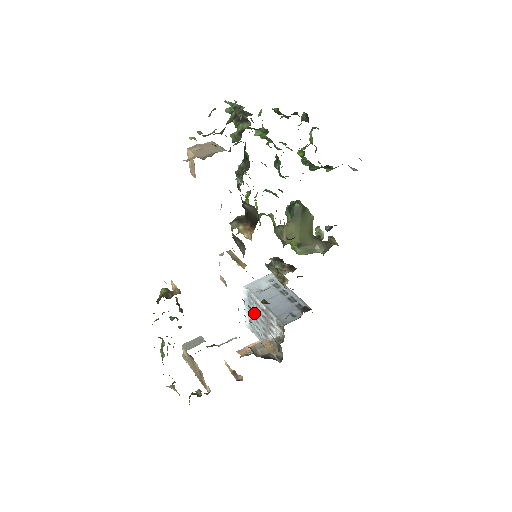
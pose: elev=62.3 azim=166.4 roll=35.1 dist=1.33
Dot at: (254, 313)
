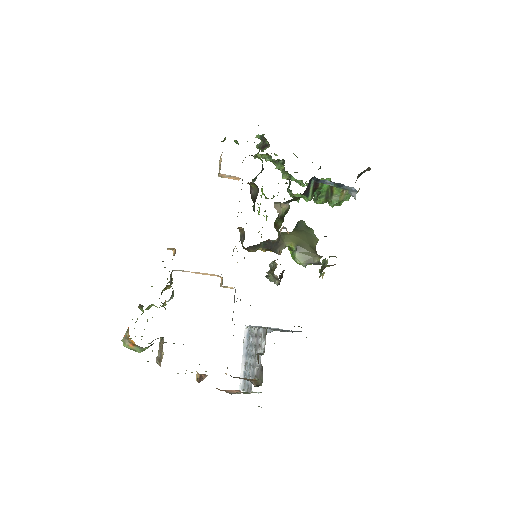
Dot at: (248, 354)
